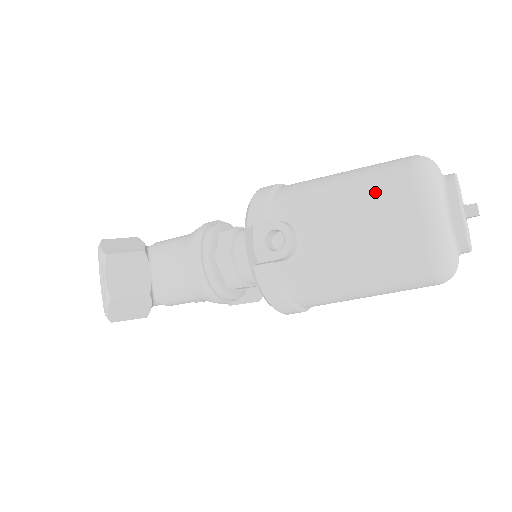
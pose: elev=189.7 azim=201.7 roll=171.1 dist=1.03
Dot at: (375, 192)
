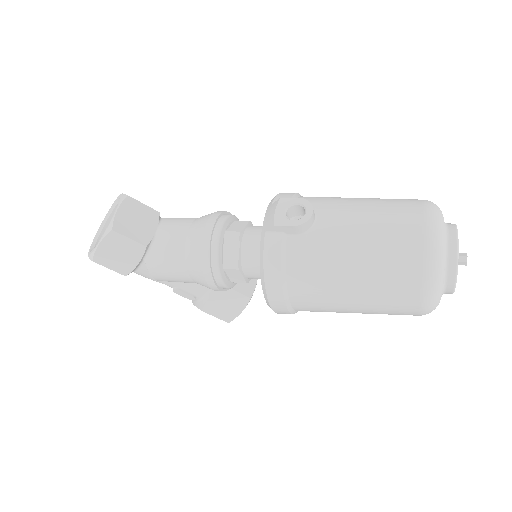
Dot at: (391, 205)
